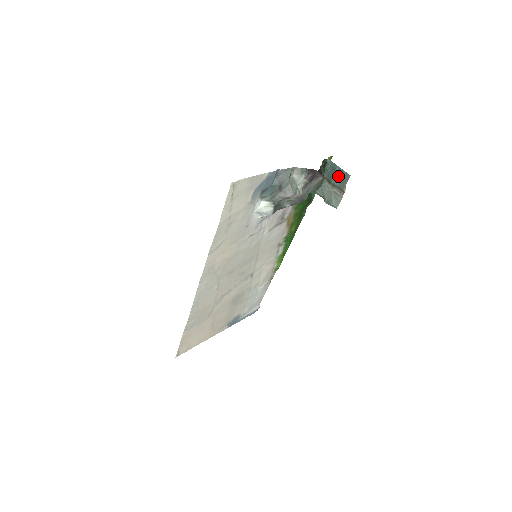
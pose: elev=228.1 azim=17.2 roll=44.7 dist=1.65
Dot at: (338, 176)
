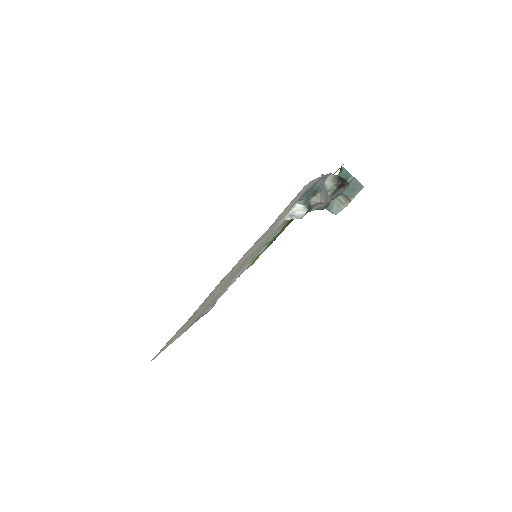
Dot at: (349, 185)
